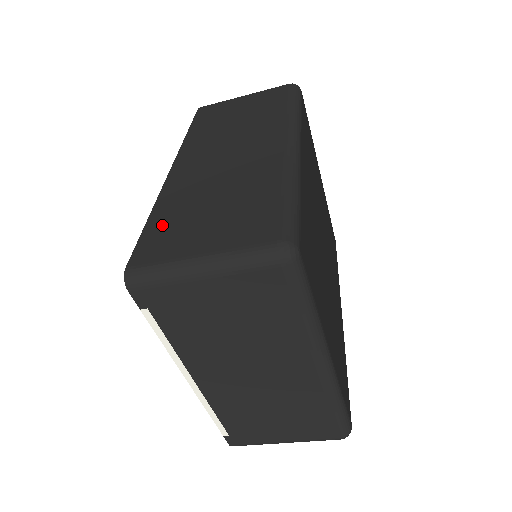
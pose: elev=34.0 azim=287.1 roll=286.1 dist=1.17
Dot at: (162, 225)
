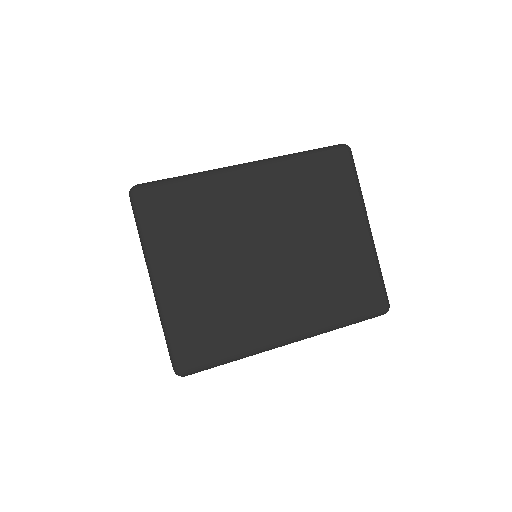
Dot at: occluded
